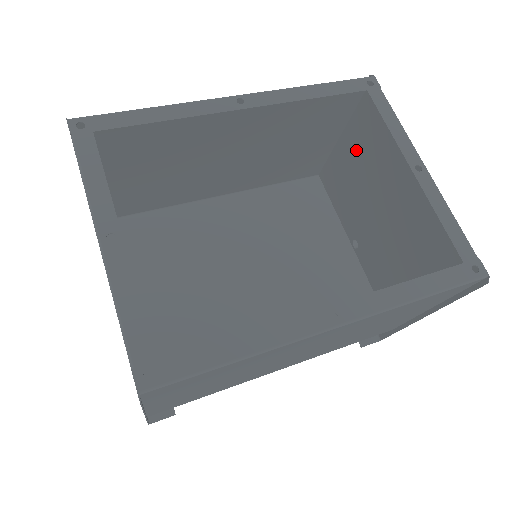
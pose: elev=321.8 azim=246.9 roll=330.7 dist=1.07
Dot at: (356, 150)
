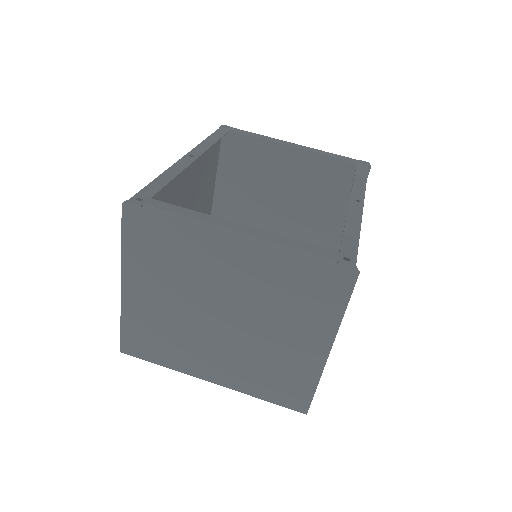
Dot at: (235, 178)
